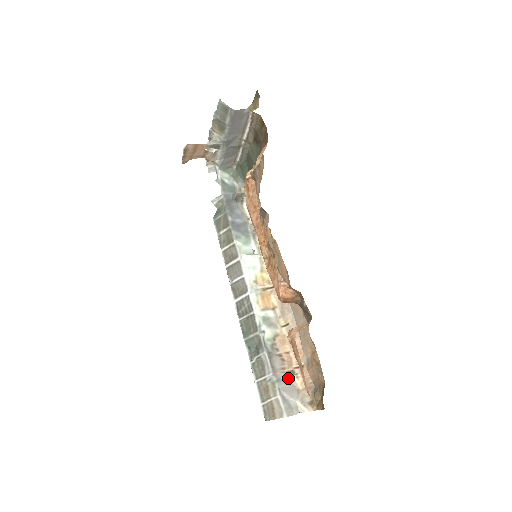
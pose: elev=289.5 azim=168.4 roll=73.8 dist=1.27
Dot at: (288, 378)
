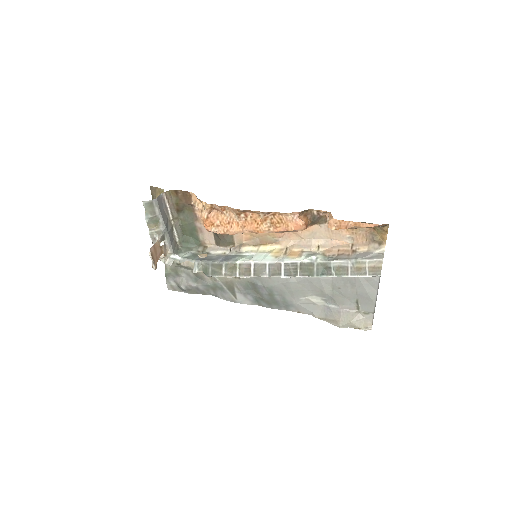
Dot at: (356, 254)
